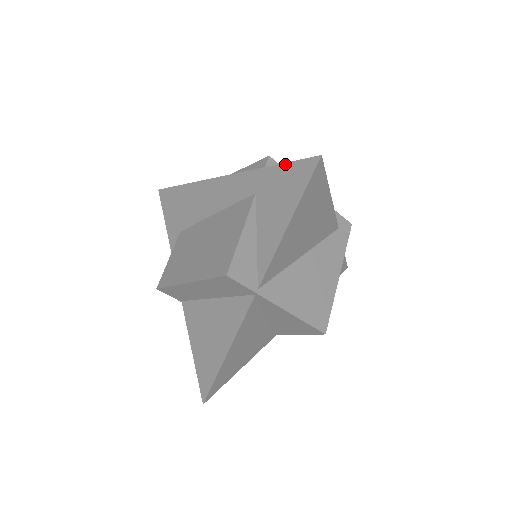
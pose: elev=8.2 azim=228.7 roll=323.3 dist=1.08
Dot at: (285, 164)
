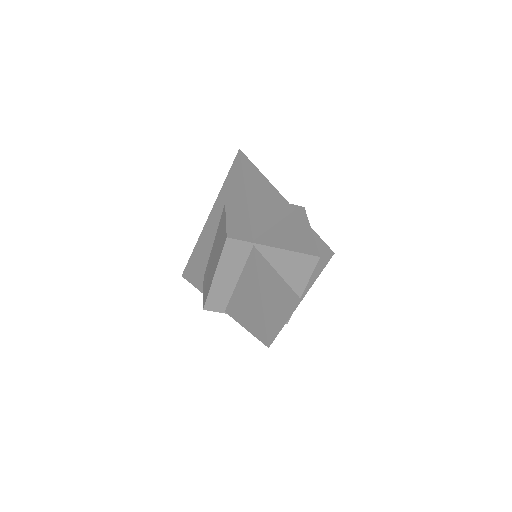
Dot at: (229, 173)
